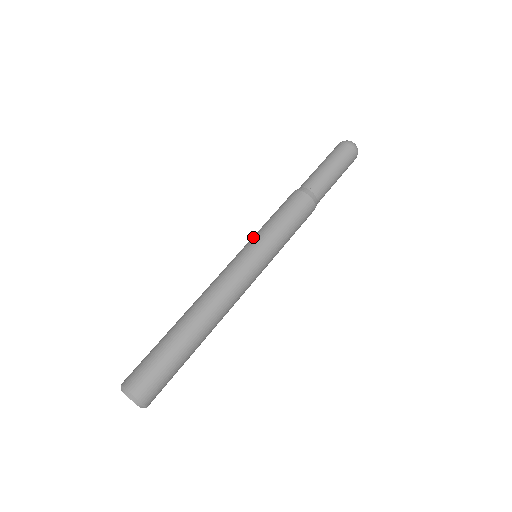
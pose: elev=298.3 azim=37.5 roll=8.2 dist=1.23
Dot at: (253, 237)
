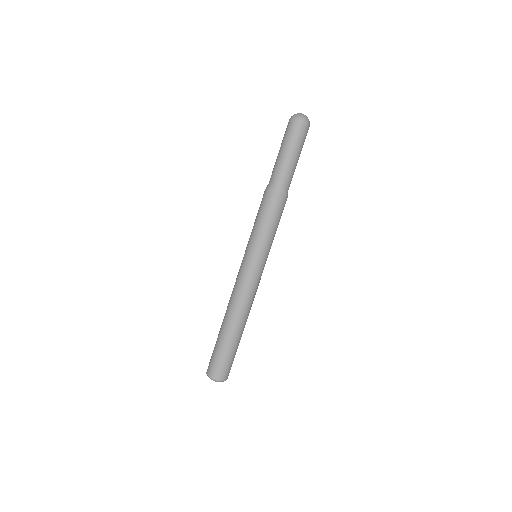
Dot at: (248, 245)
